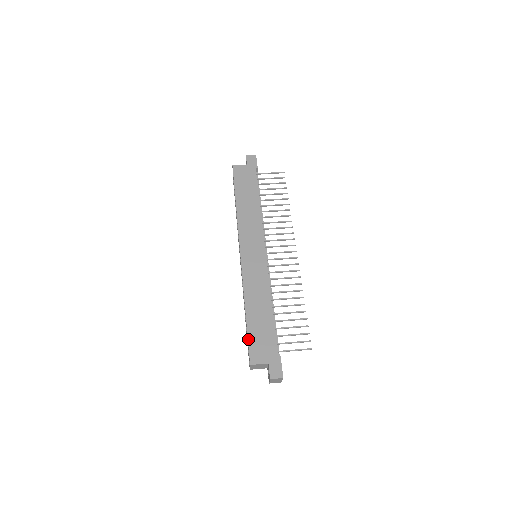
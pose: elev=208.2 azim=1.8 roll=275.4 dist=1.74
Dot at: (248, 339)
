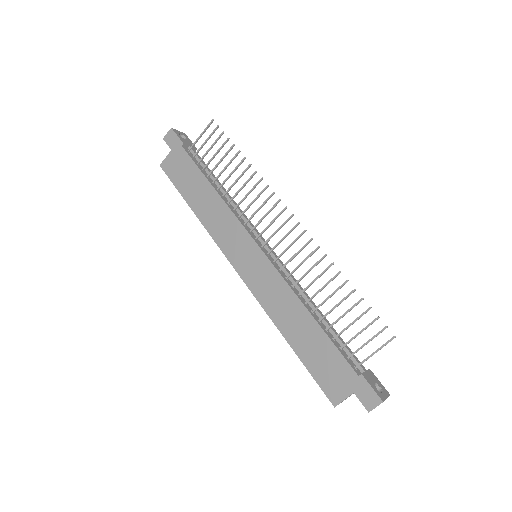
Dot at: (311, 375)
